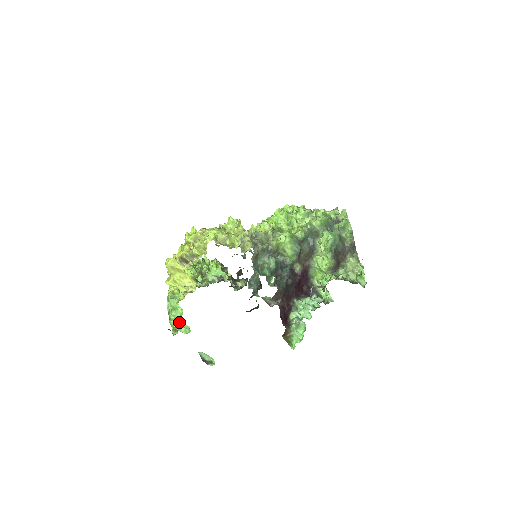
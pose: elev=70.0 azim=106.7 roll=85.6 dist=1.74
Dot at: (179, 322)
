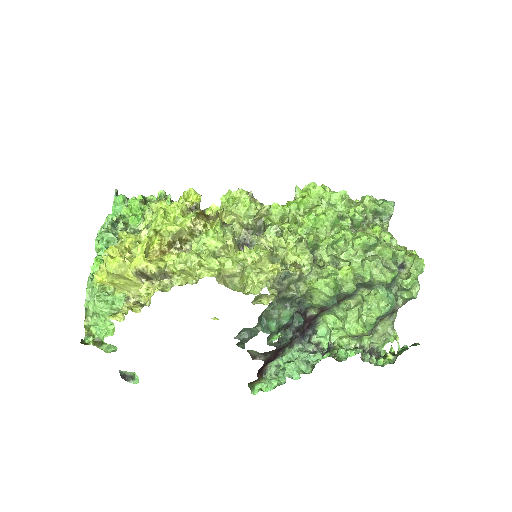
Dot at: (102, 339)
